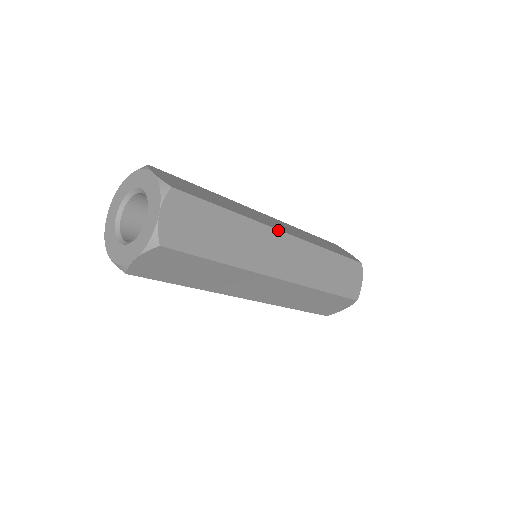
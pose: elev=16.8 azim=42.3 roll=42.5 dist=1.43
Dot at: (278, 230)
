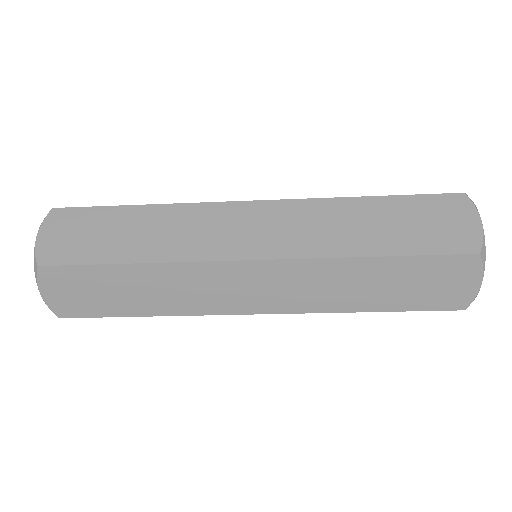
Dot at: (229, 202)
